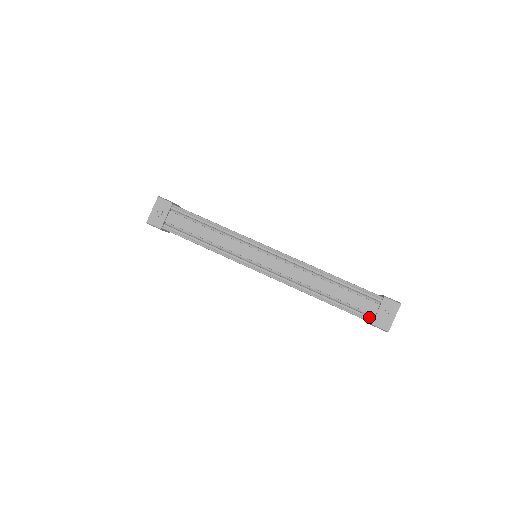
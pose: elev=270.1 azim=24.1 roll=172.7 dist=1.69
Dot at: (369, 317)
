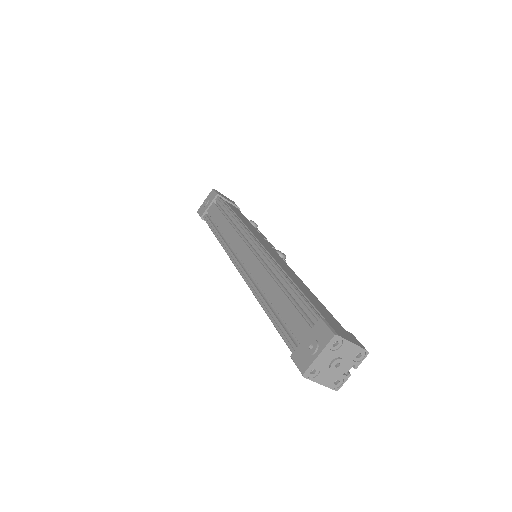
Dot at: (294, 345)
